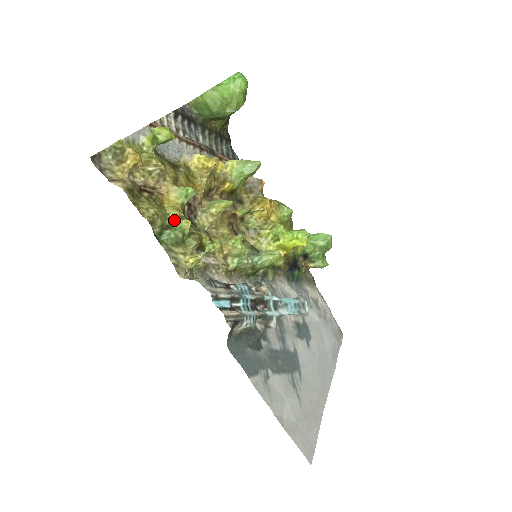
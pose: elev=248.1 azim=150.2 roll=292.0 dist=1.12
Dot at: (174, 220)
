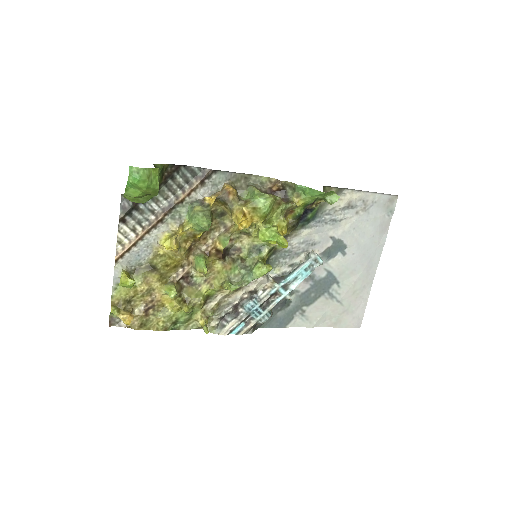
Dot at: (177, 312)
